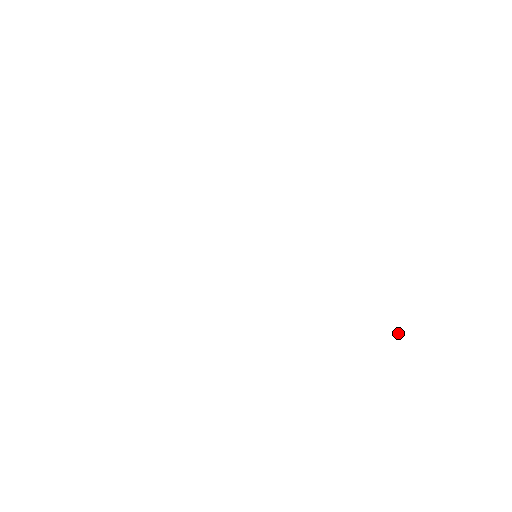
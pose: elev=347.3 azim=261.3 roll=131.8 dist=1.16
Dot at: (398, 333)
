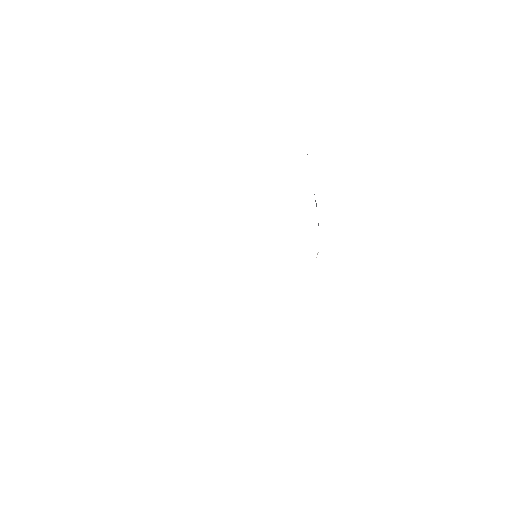
Dot at: (317, 254)
